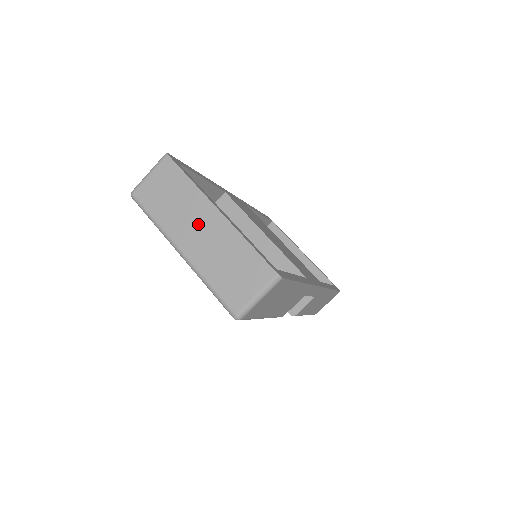
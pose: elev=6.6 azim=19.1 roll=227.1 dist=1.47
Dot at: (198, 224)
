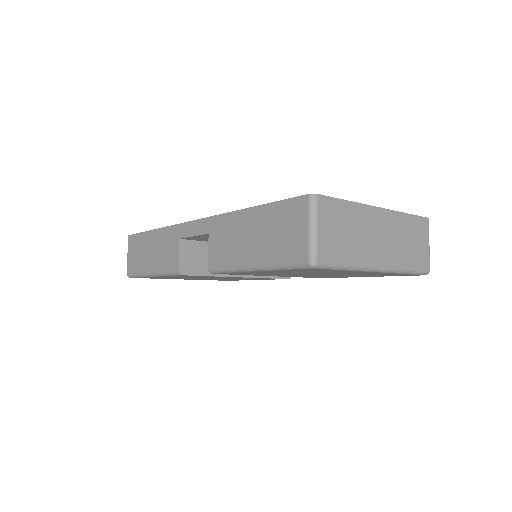
Dot at: (377, 233)
